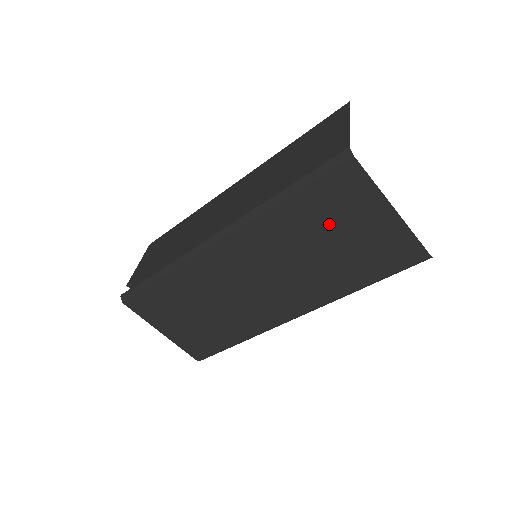
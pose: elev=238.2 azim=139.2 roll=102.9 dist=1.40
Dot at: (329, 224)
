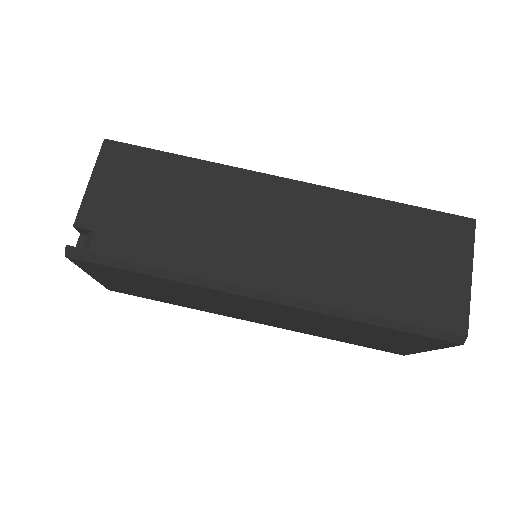
Dot at: (377, 335)
